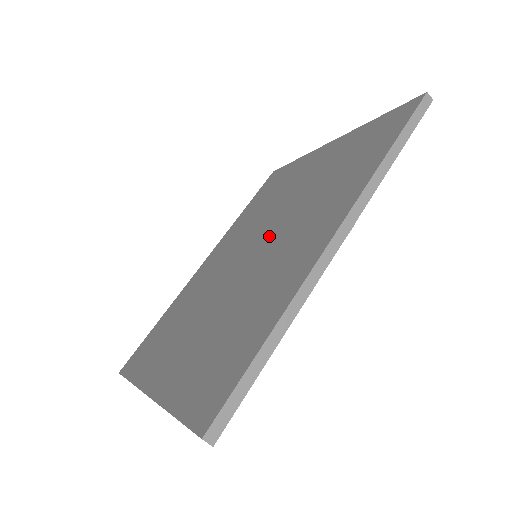
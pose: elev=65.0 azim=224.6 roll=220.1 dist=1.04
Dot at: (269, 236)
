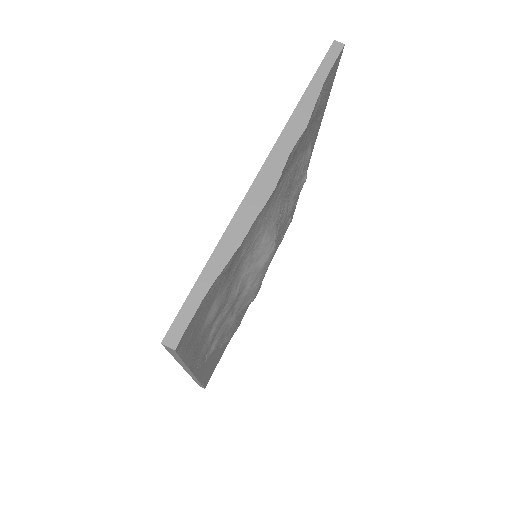
Dot at: occluded
